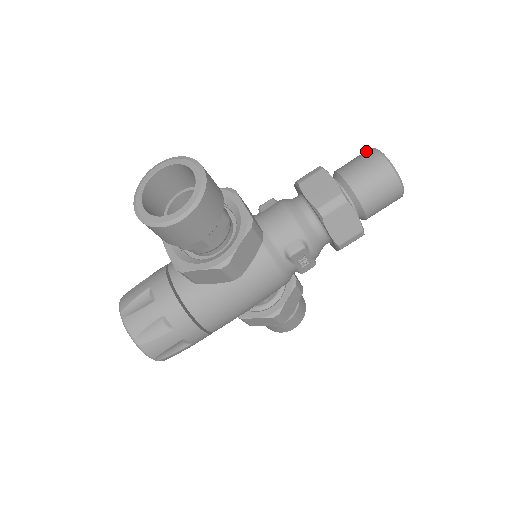
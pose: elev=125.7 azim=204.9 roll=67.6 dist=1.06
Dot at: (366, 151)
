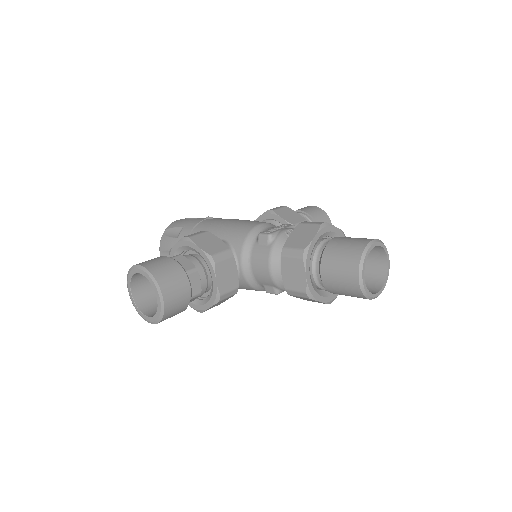
Dot at: (354, 255)
